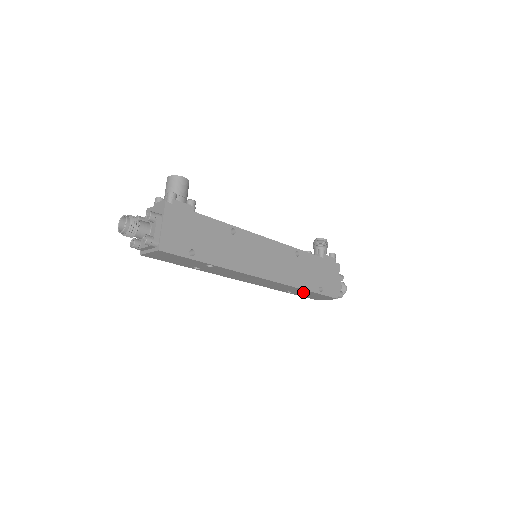
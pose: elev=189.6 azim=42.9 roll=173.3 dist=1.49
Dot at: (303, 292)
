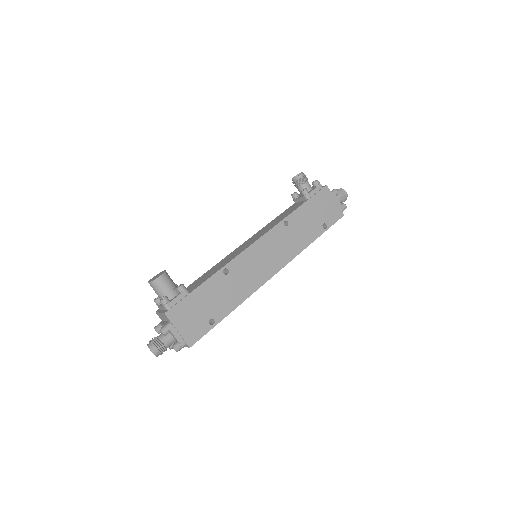
Dot at: occluded
